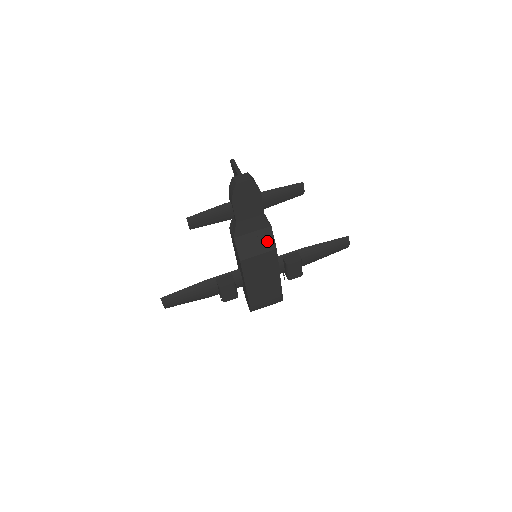
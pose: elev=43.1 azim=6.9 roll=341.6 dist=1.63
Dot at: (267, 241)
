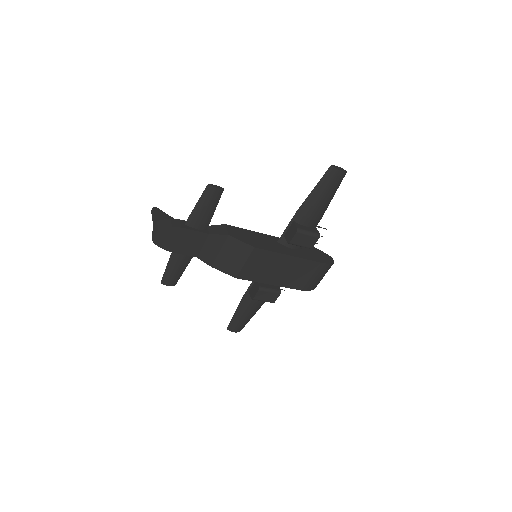
Dot at: (239, 248)
